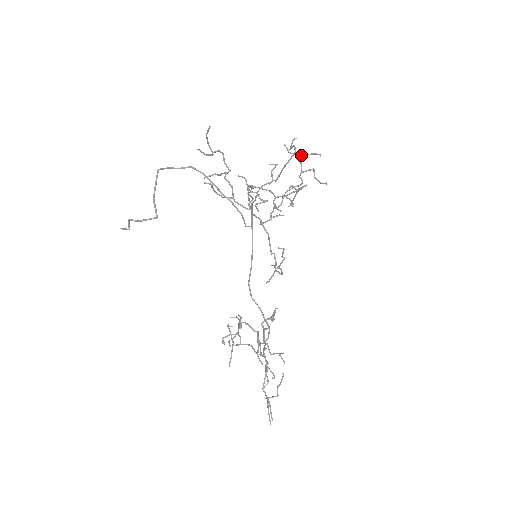
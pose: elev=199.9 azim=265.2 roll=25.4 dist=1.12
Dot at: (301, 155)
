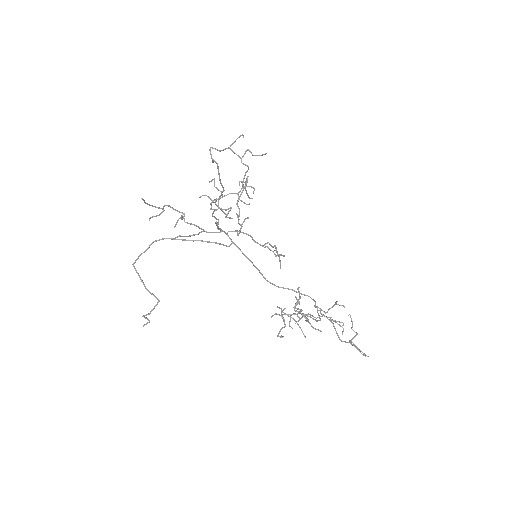
Dot at: (229, 147)
